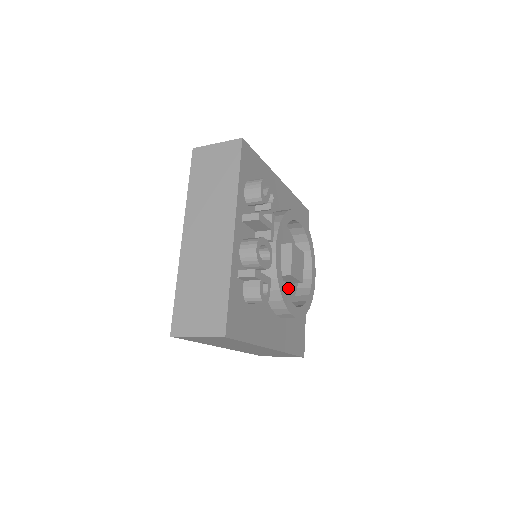
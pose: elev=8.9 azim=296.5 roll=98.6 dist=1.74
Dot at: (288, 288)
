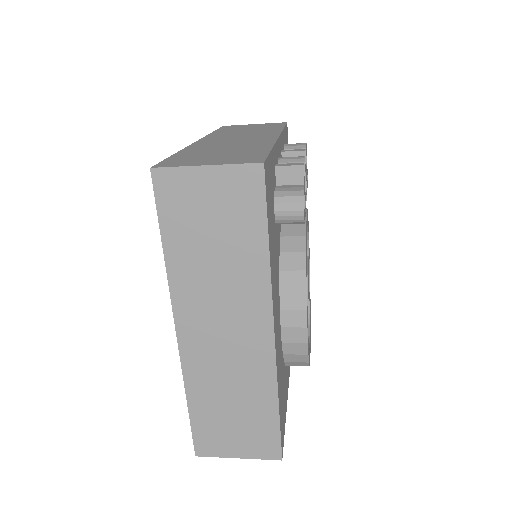
Dot at: occluded
